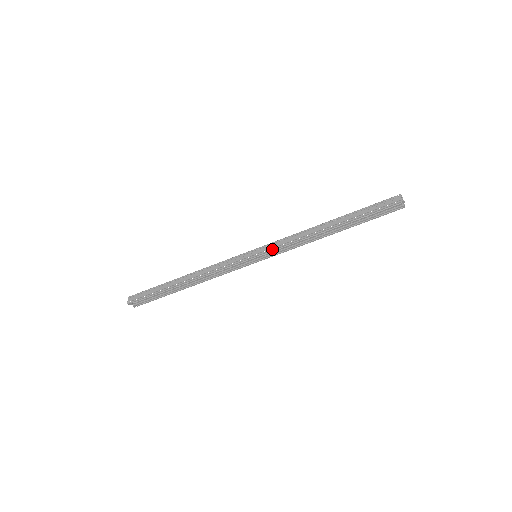
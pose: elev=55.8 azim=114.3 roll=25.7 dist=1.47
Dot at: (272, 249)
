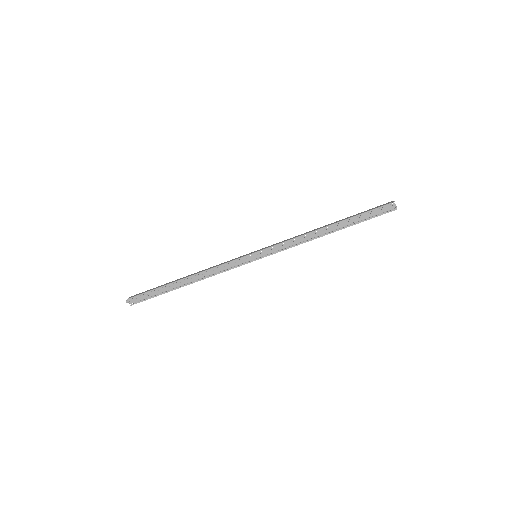
Dot at: (274, 253)
